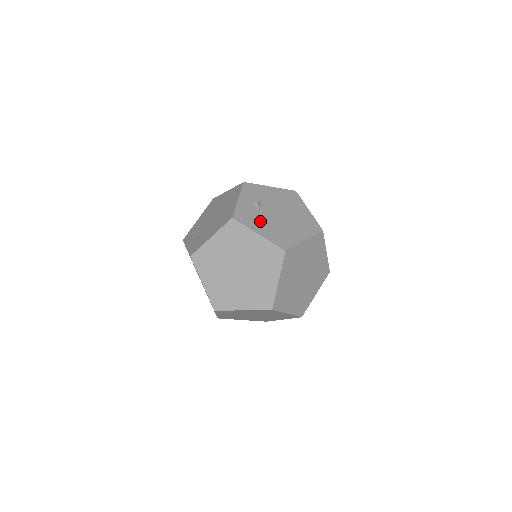
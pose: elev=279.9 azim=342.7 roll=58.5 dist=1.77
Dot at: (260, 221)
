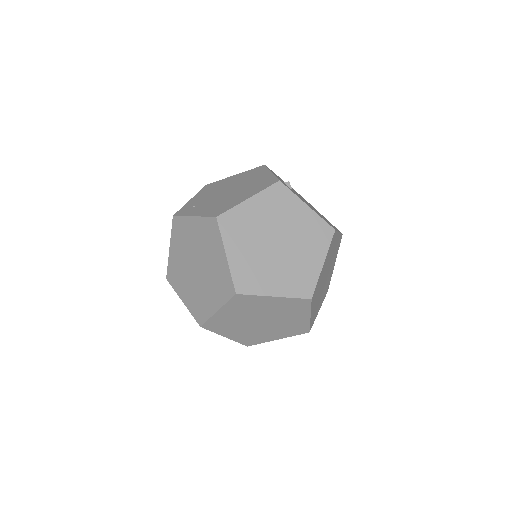
Dot at: occluded
